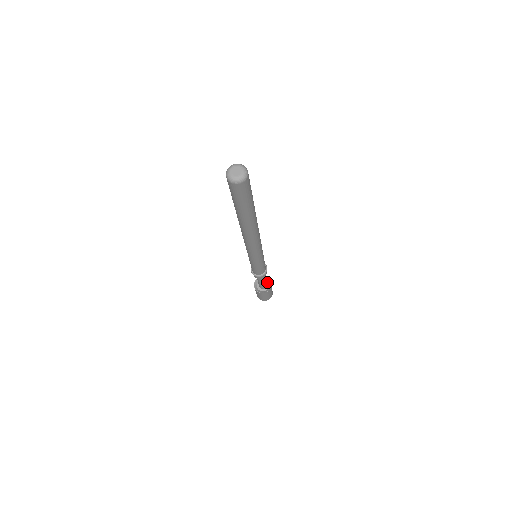
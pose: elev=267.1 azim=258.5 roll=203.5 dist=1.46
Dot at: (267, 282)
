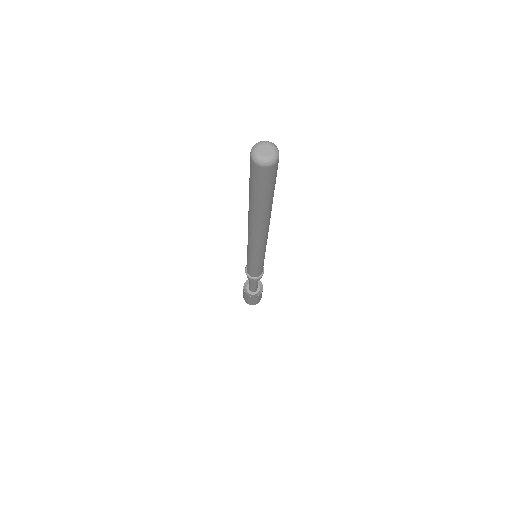
Dot at: (258, 285)
